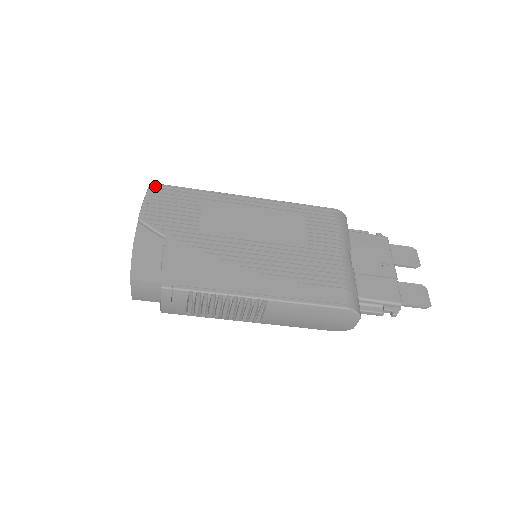
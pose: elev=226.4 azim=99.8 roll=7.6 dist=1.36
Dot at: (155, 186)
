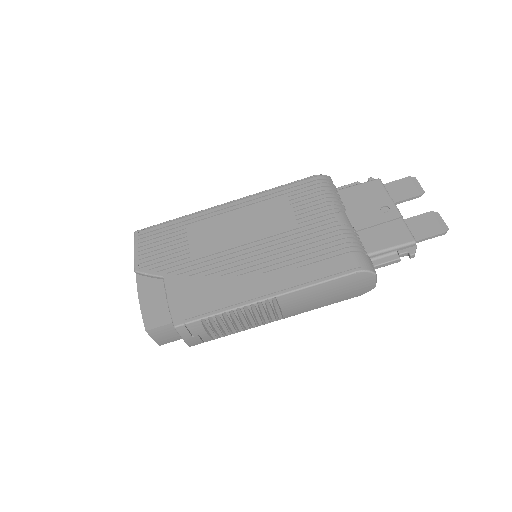
Dot at: (139, 233)
